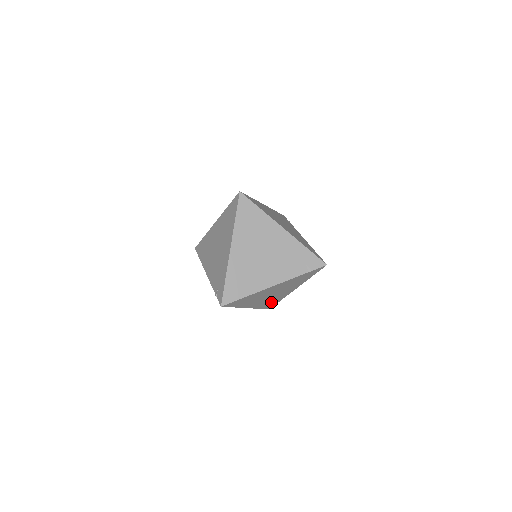
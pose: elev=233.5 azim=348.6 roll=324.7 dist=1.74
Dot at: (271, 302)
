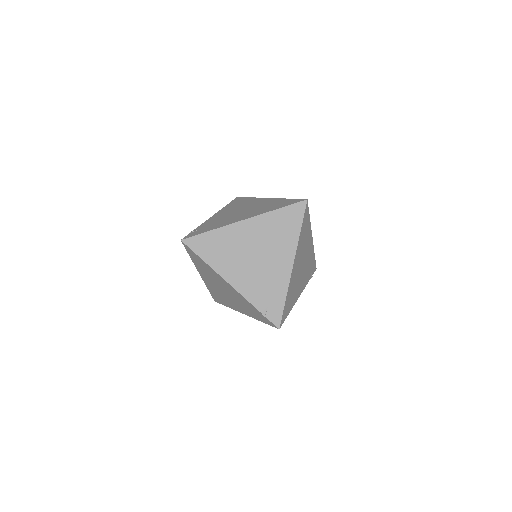
Dot at: (220, 297)
